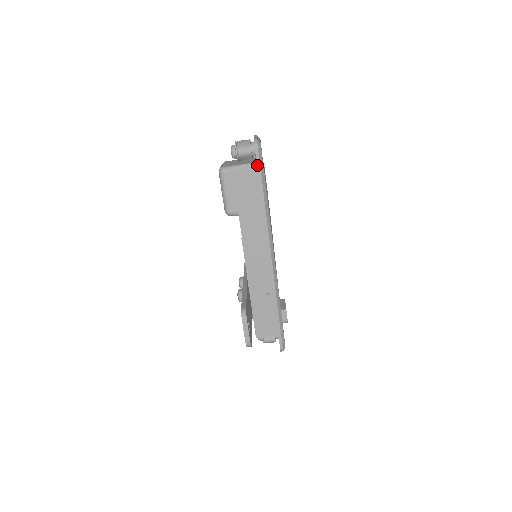
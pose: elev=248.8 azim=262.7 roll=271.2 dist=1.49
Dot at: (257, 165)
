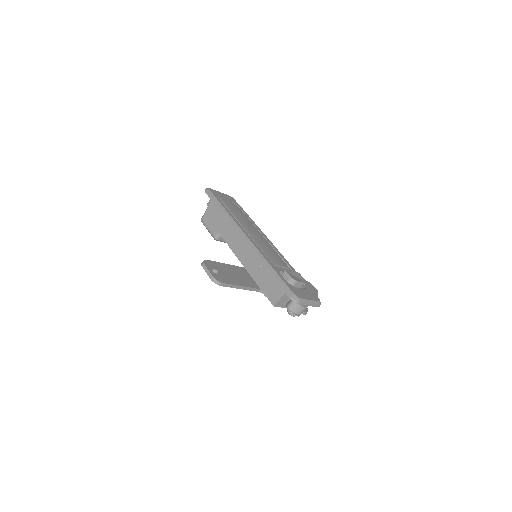
Dot at: (210, 198)
